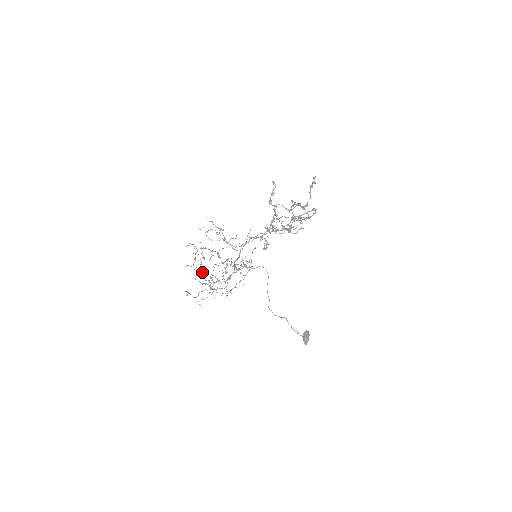
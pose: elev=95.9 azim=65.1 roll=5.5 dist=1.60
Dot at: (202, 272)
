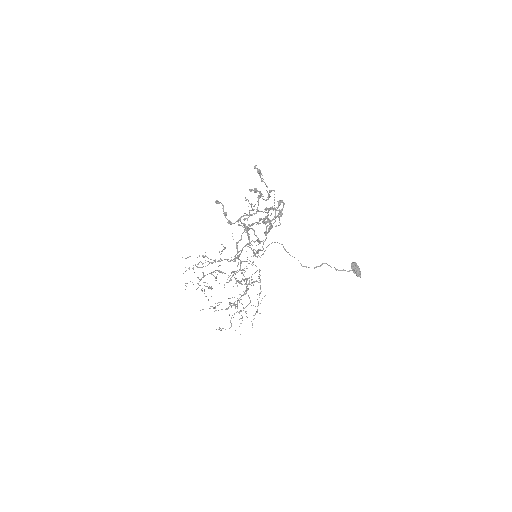
Dot at: (218, 302)
